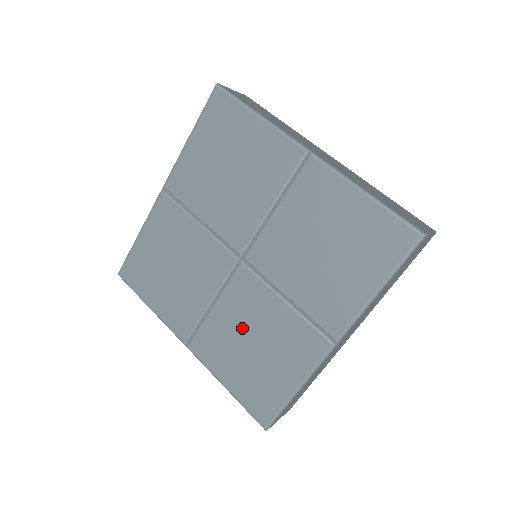
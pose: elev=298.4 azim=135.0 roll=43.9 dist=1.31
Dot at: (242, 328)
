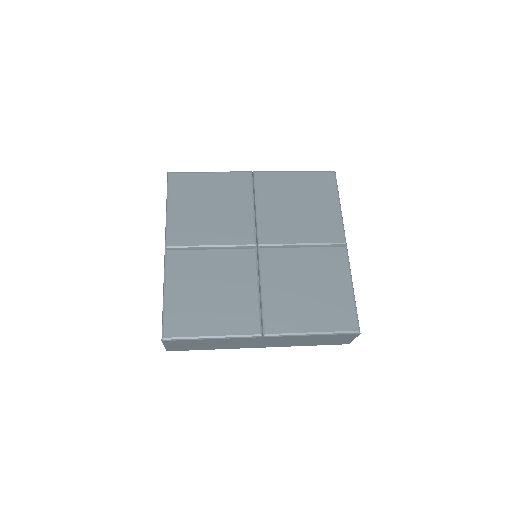
Dot at: (292, 284)
